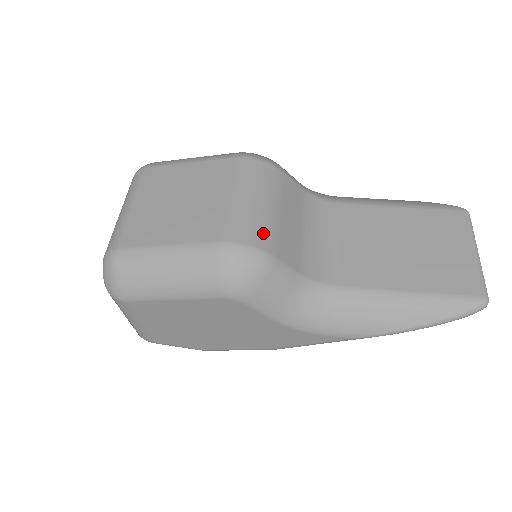
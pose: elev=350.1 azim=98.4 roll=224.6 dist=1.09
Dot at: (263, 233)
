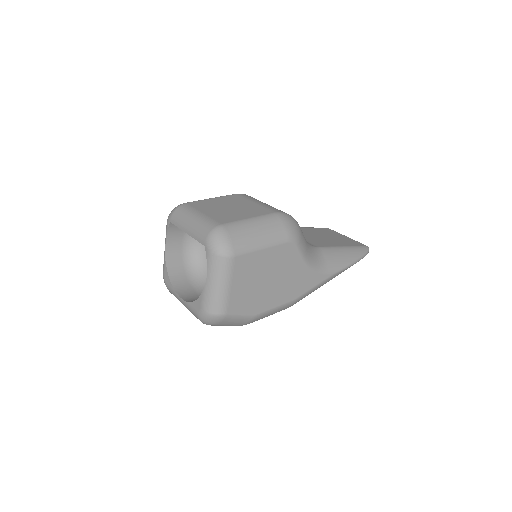
Dot at: occluded
